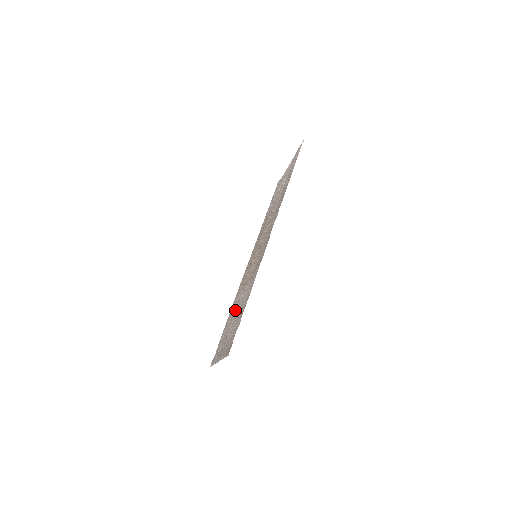
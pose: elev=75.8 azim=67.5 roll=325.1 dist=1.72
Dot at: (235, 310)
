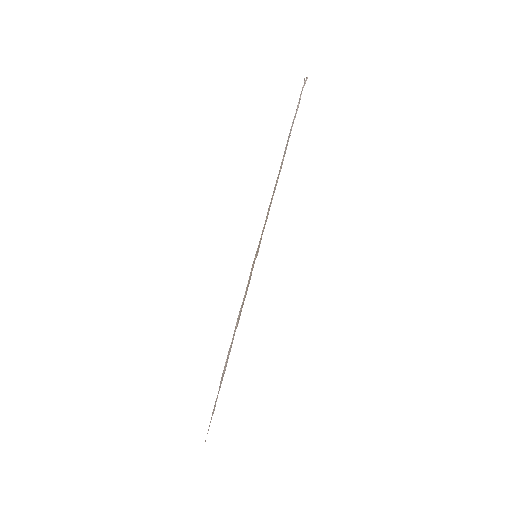
Dot at: occluded
